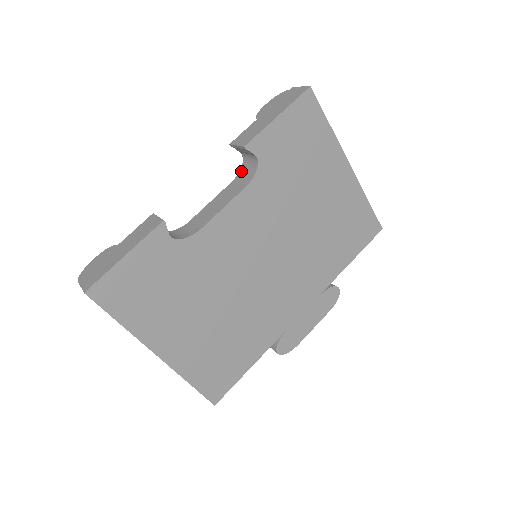
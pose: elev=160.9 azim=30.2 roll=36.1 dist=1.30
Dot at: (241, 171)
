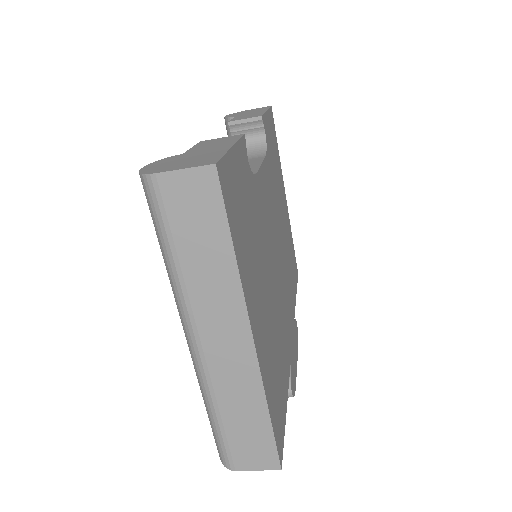
Dot at: occluded
